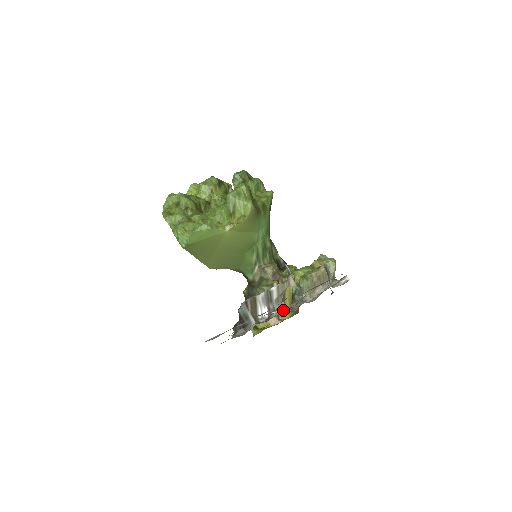
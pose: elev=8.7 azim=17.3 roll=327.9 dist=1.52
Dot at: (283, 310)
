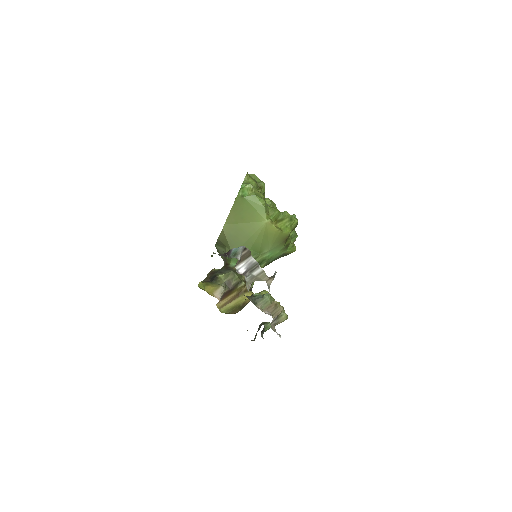
Dot at: occluded
